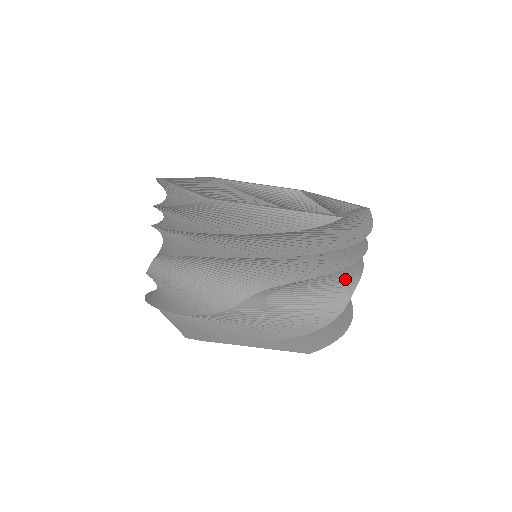
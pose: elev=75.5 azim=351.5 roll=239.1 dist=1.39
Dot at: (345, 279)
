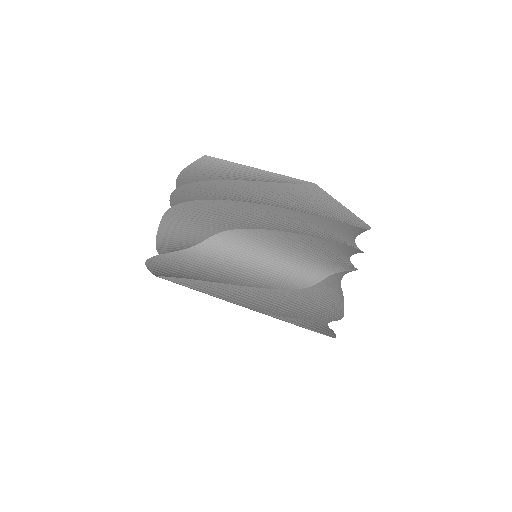
Dot at: occluded
